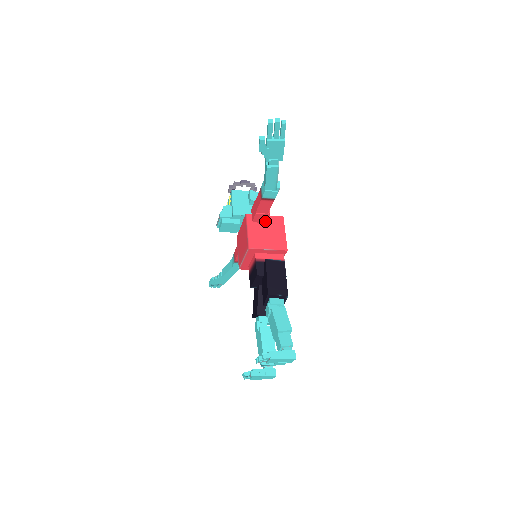
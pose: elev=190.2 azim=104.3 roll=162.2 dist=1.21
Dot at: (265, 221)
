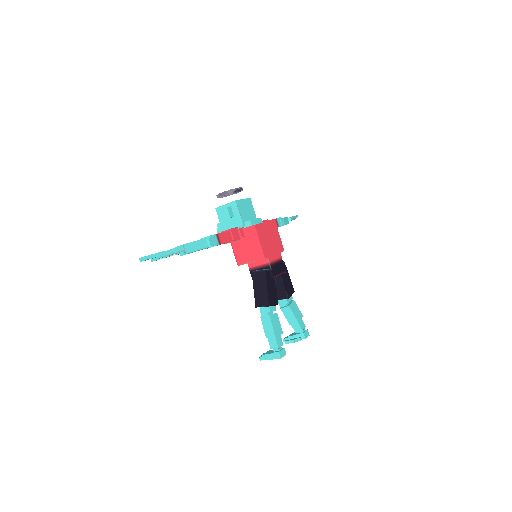
Dot at: (240, 239)
